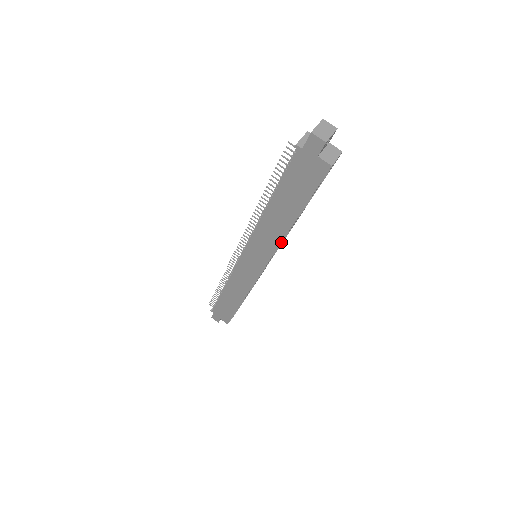
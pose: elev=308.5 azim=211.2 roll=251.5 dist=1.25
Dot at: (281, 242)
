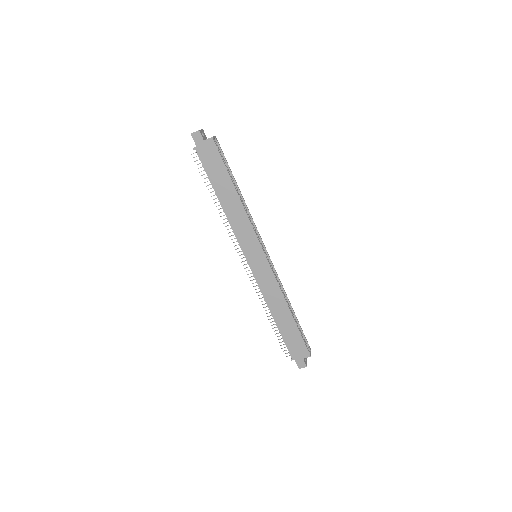
Dot at: (247, 216)
